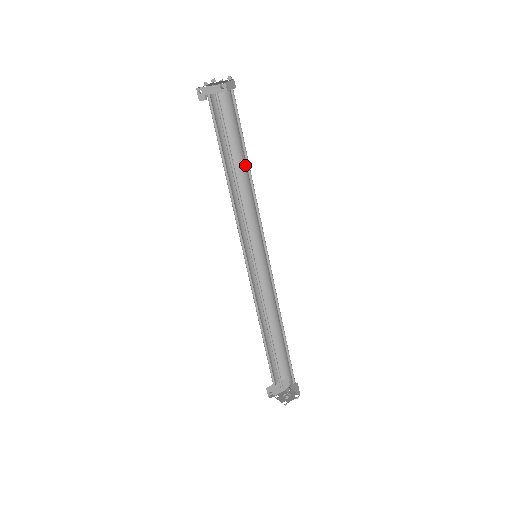
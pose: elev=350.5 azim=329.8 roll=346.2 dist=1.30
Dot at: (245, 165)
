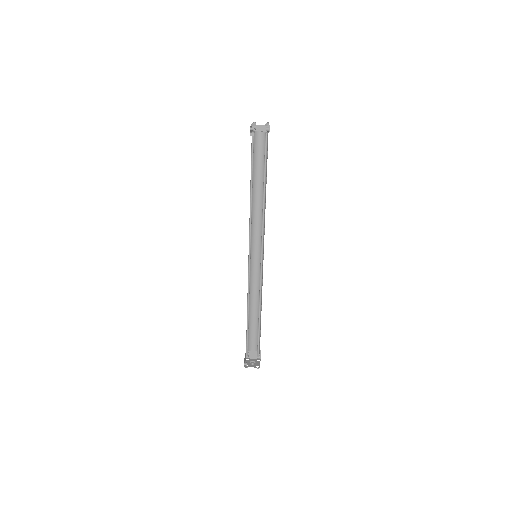
Dot at: (259, 187)
